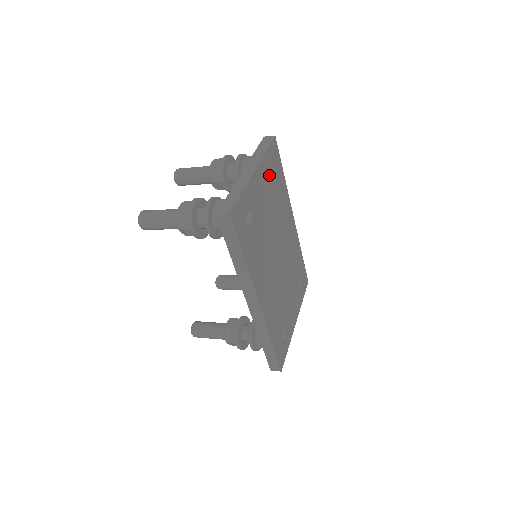
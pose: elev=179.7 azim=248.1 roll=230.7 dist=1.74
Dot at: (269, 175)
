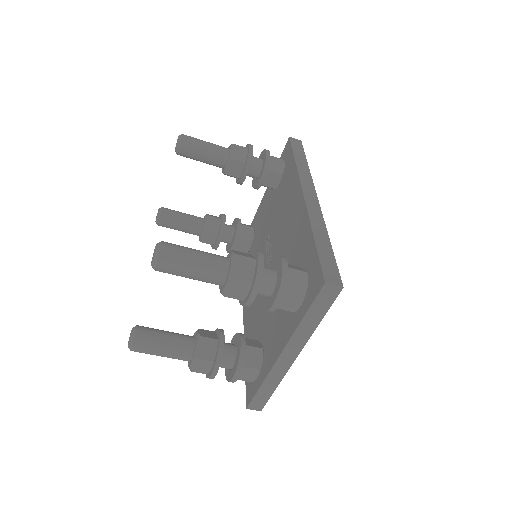
Dot at: occluded
